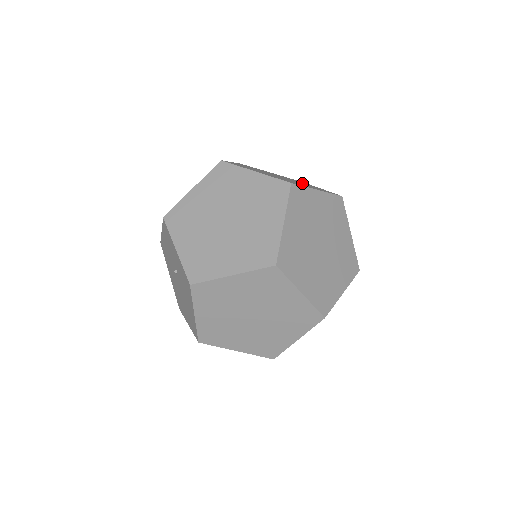
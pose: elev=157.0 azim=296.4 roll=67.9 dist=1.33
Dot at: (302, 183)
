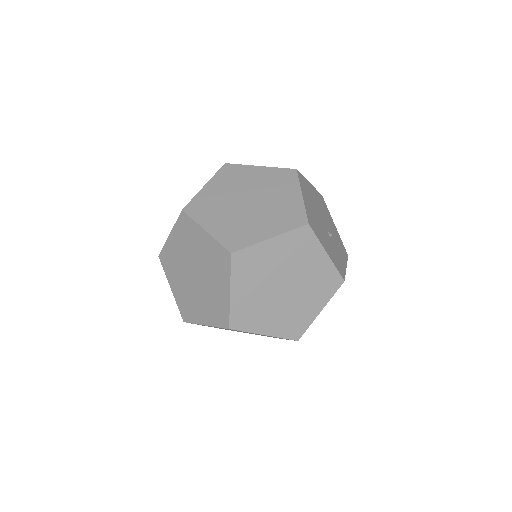
Dot at: occluded
